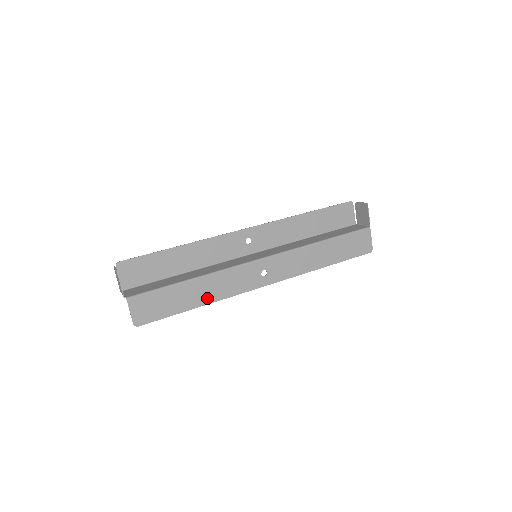
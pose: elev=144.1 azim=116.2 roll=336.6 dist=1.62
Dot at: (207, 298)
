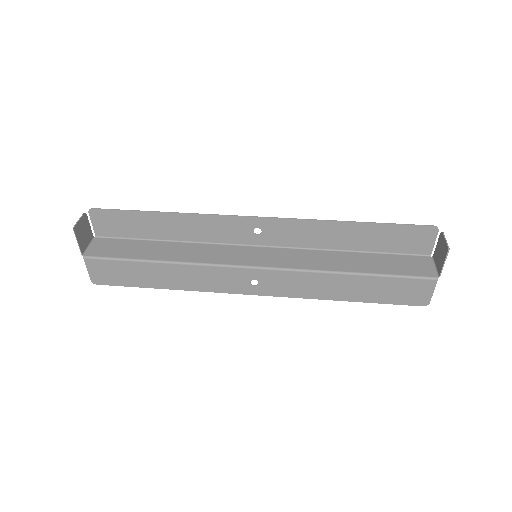
Dot at: (177, 284)
